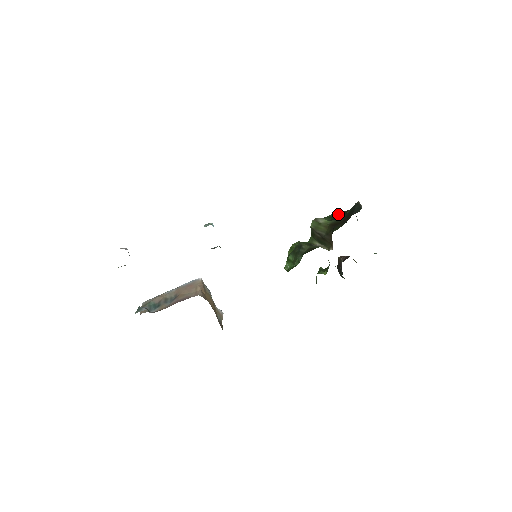
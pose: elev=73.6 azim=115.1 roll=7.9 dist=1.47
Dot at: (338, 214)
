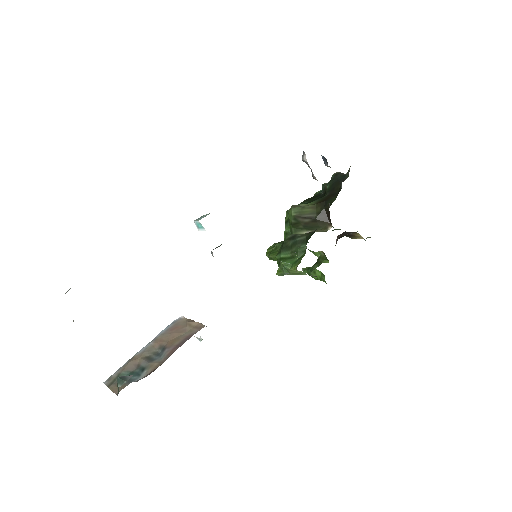
Dot at: (308, 200)
